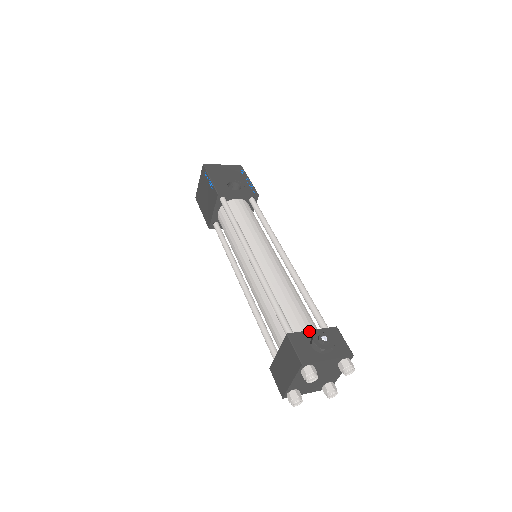
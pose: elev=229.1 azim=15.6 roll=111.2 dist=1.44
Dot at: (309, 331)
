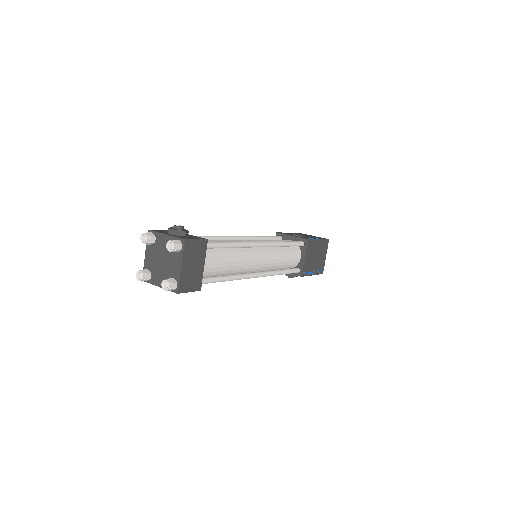
Dot at: occluded
